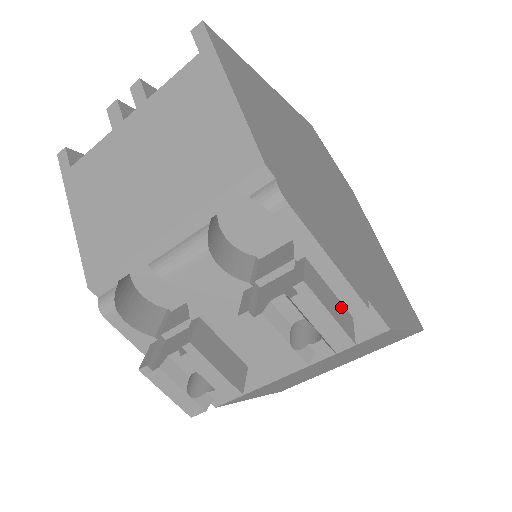
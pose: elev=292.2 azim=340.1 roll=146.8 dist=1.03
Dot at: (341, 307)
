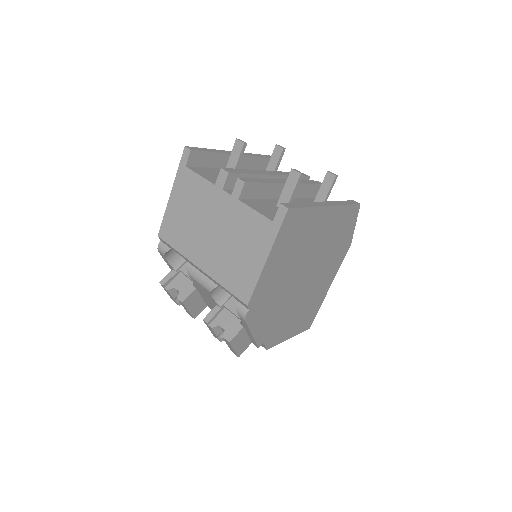
Dot at: (247, 342)
